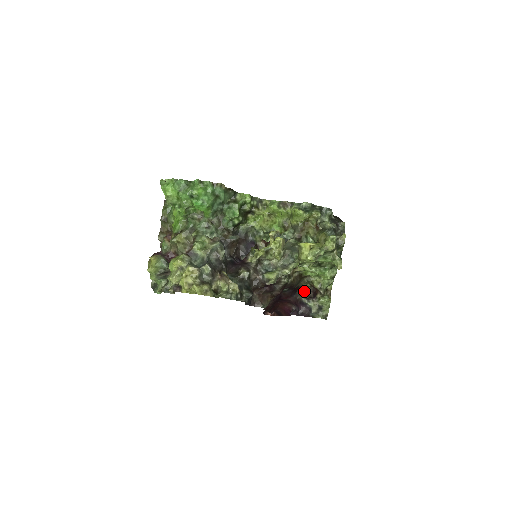
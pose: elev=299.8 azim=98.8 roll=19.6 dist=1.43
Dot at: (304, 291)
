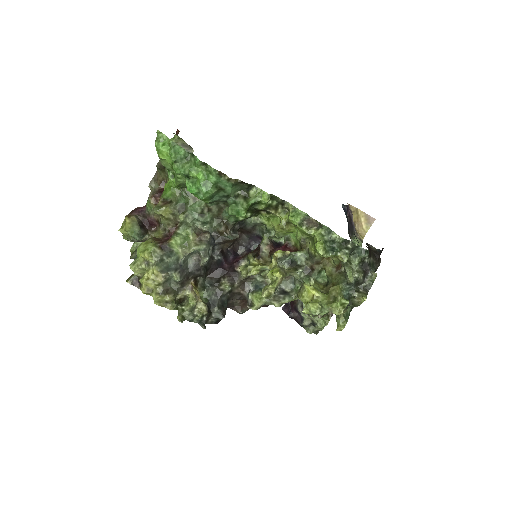
Dot at: occluded
